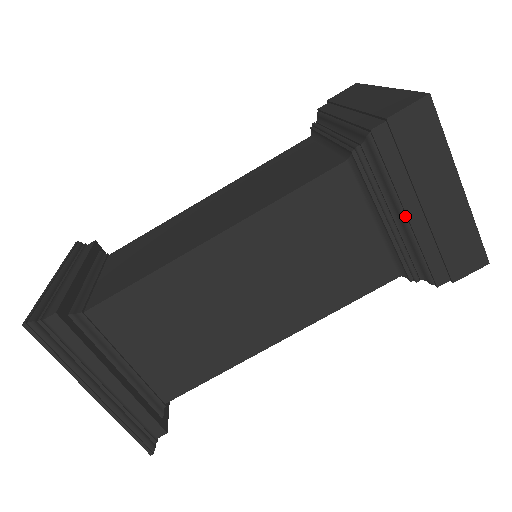
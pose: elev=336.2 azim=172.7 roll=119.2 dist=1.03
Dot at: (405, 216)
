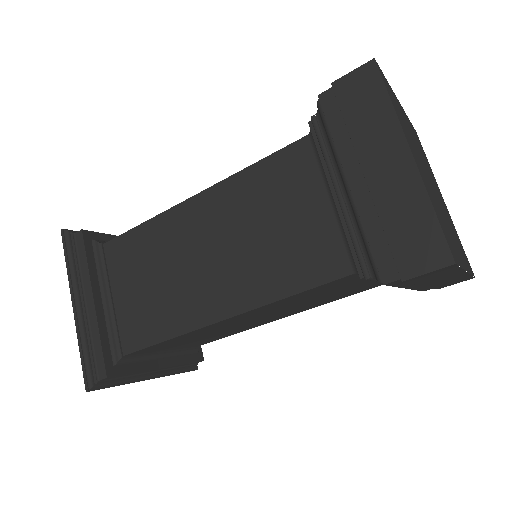
Dot at: occluded
